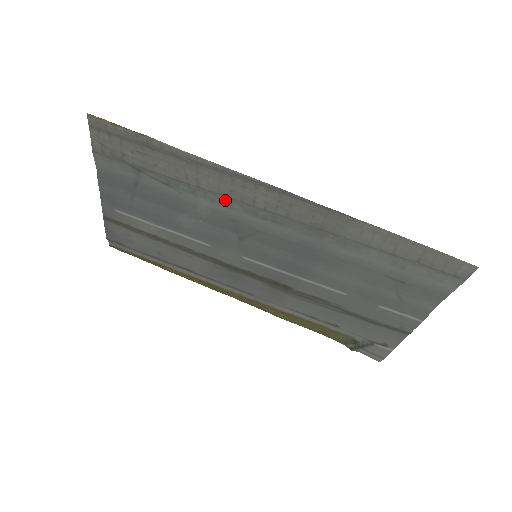
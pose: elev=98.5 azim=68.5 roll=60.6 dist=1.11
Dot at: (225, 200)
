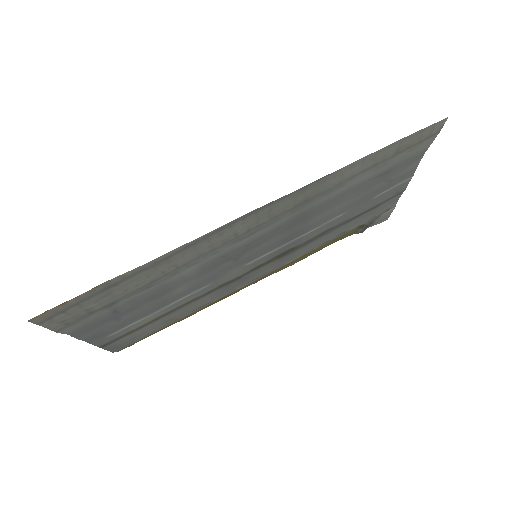
Dot at: (208, 254)
